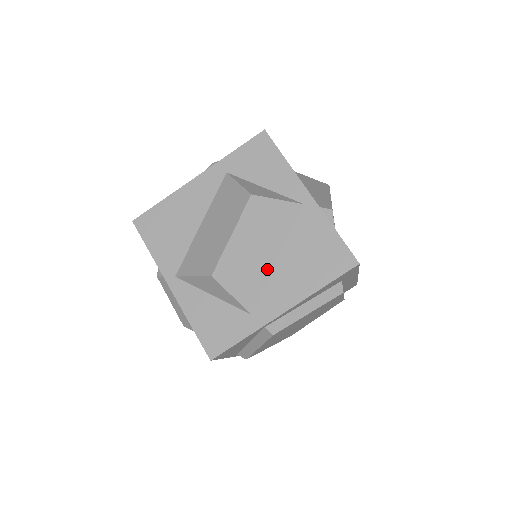
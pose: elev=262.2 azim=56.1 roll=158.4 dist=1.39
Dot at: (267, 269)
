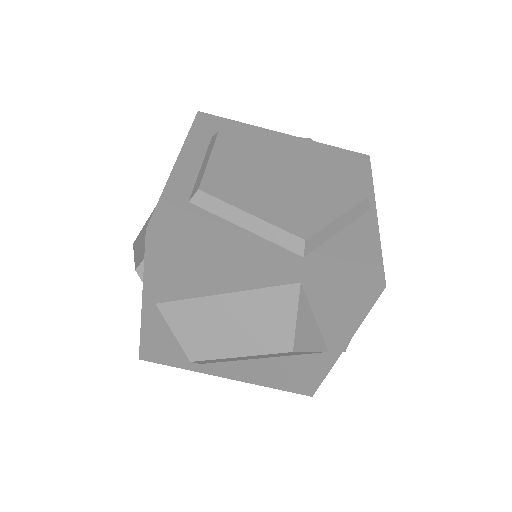
Dot at: (245, 359)
